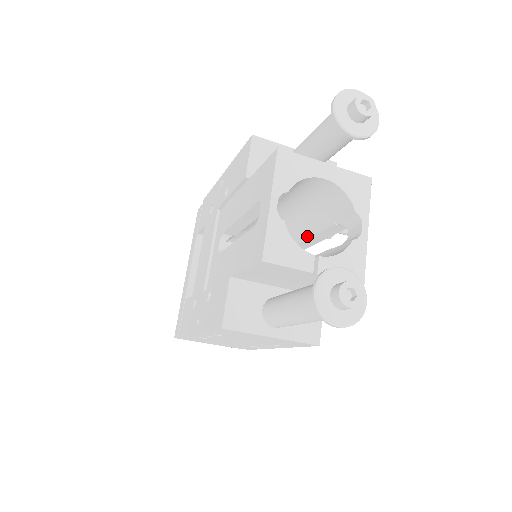
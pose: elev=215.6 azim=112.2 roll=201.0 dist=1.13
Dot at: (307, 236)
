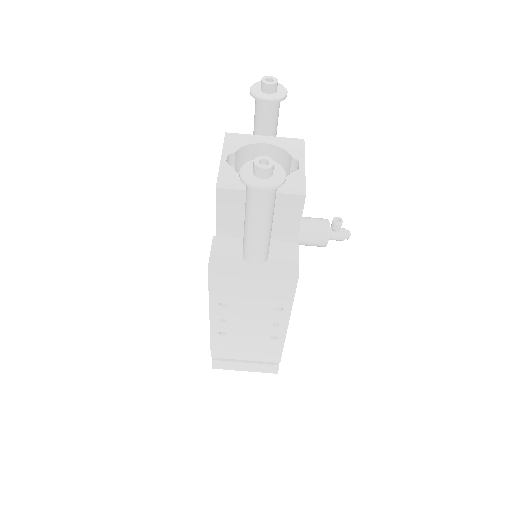
Dot at: occluded
